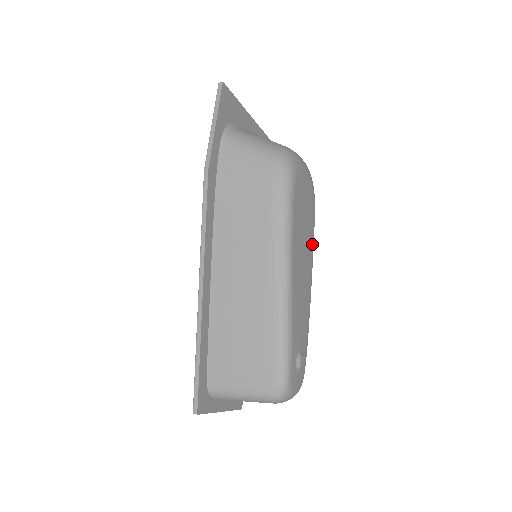
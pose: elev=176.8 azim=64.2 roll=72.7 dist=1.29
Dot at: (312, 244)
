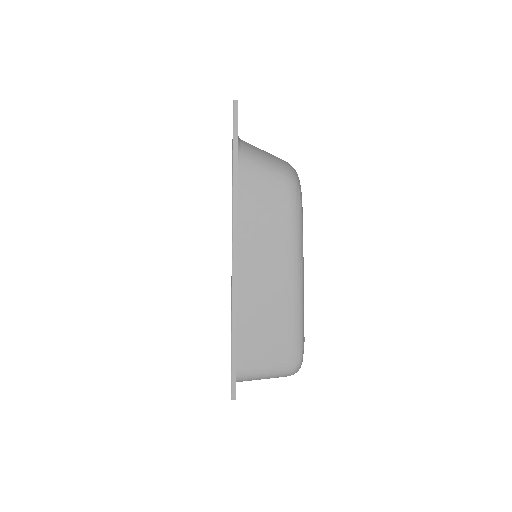
Dot at: occluded
